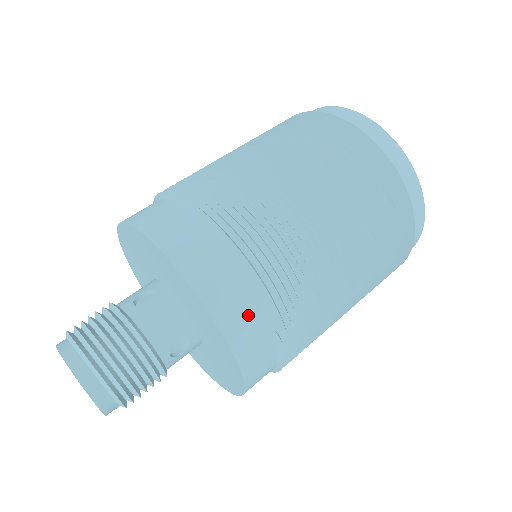
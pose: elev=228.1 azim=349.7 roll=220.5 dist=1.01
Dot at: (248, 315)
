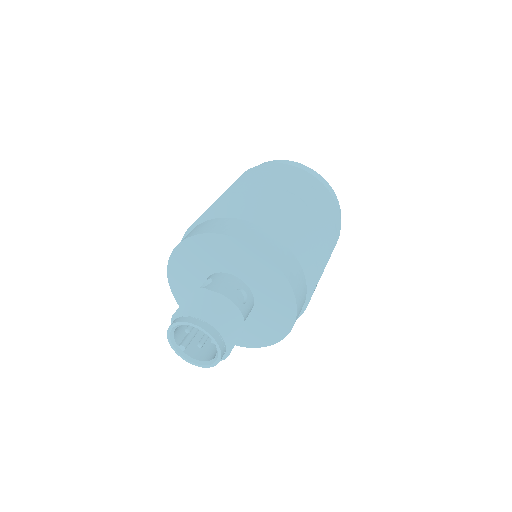
Dot at: occluded
